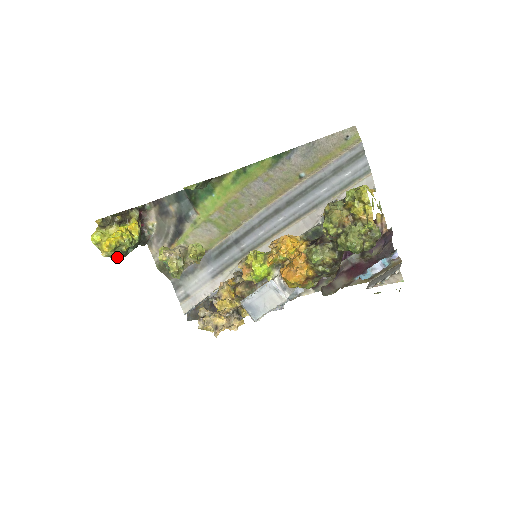
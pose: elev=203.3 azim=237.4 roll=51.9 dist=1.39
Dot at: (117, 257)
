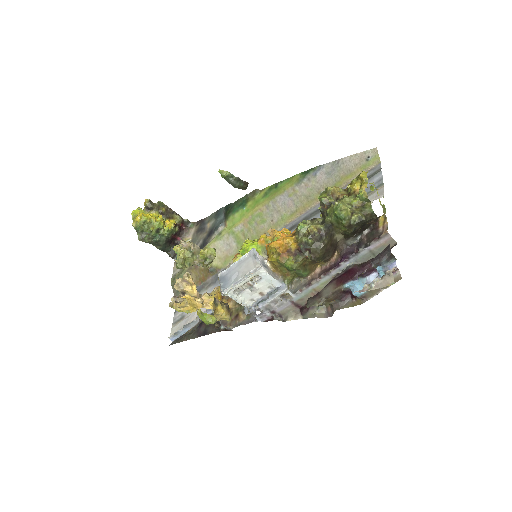
Dot at: (143, 237)
